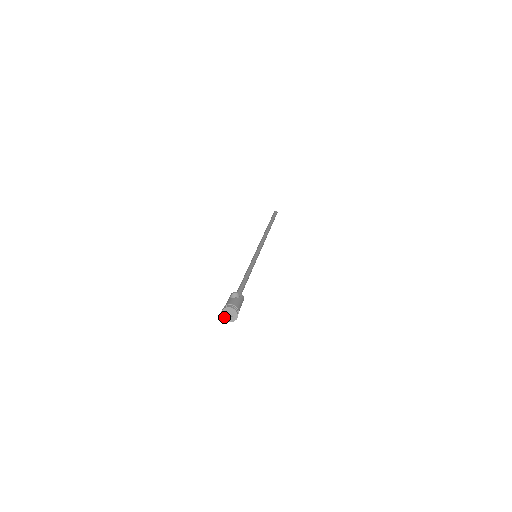
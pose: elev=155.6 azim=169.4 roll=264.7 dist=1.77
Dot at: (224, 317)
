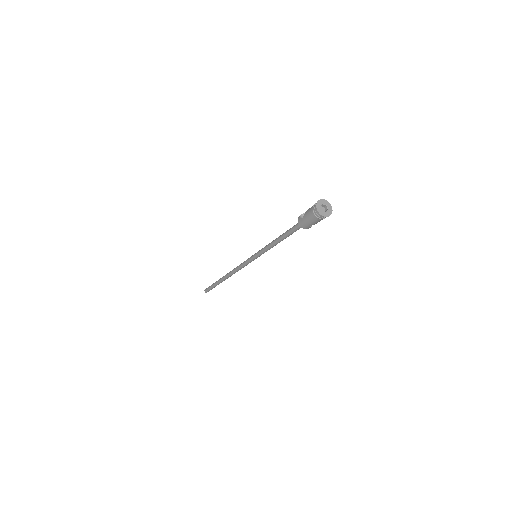
Dot at: (324, 214)
